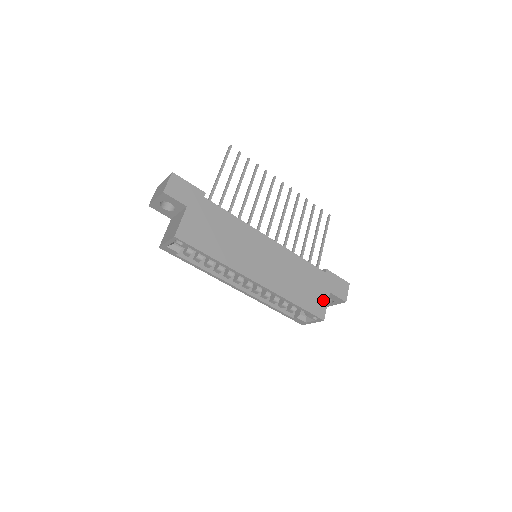
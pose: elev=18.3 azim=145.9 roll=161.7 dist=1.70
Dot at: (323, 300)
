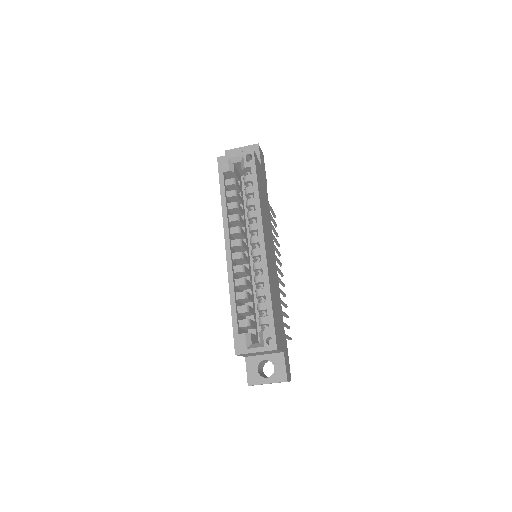
Dot at: (280, 343)
